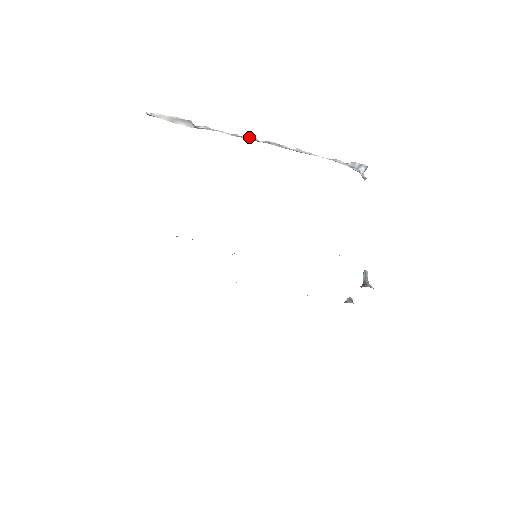
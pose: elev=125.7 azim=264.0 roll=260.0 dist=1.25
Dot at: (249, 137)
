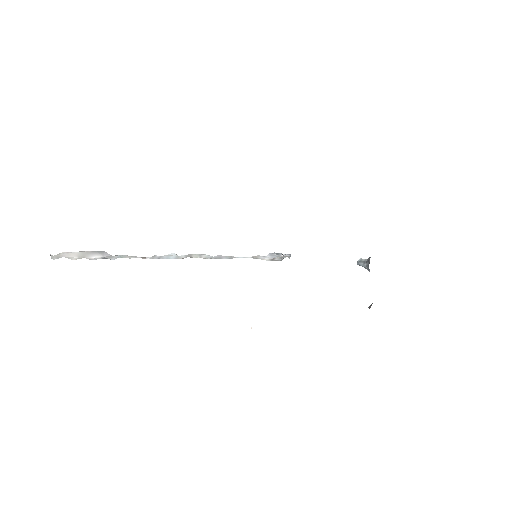
Dot at: (169, 255)
